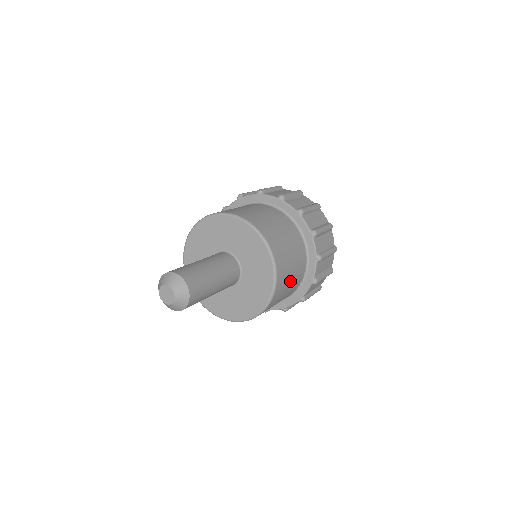
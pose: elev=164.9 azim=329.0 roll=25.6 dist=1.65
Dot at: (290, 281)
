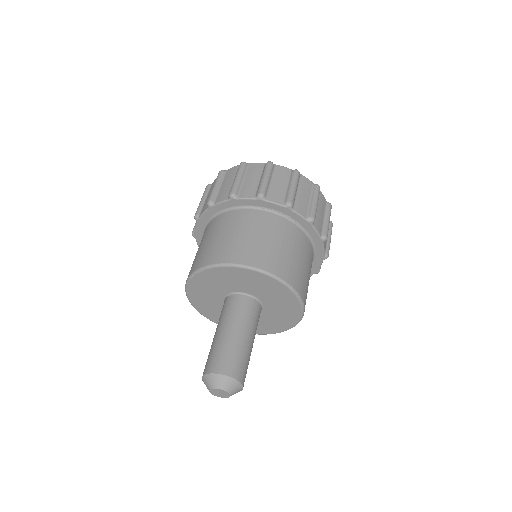
Dot at: occluded
